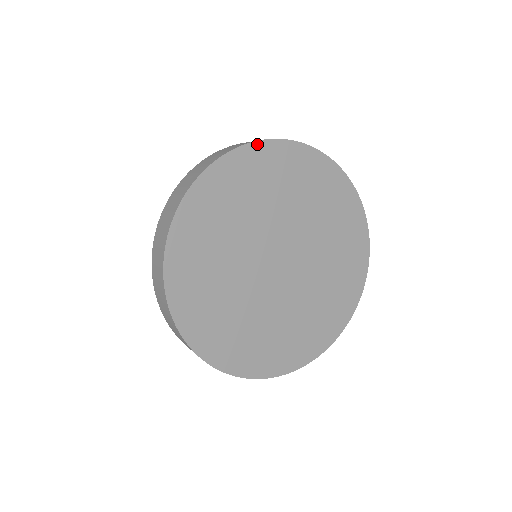
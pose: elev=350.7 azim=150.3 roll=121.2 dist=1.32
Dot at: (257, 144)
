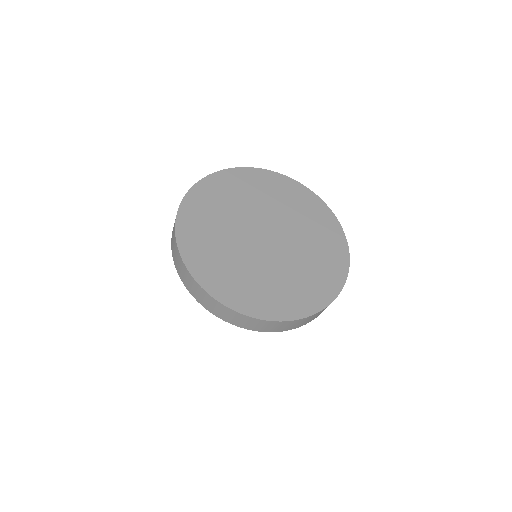
Dot at: (301, 185)
